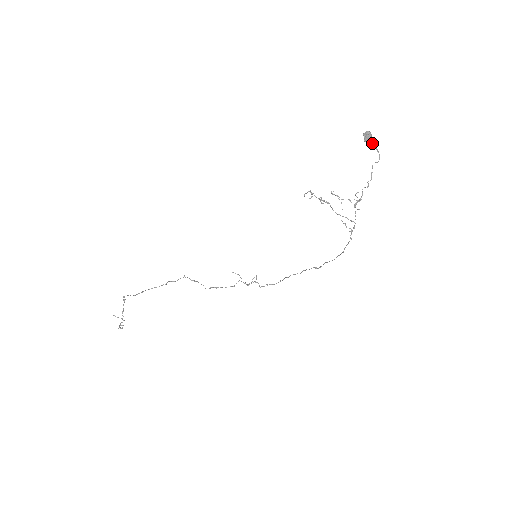
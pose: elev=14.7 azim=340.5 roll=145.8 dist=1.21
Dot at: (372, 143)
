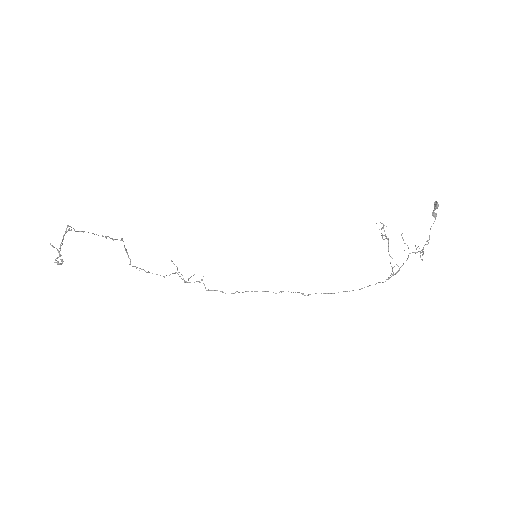
Dot at: (434, 212)
